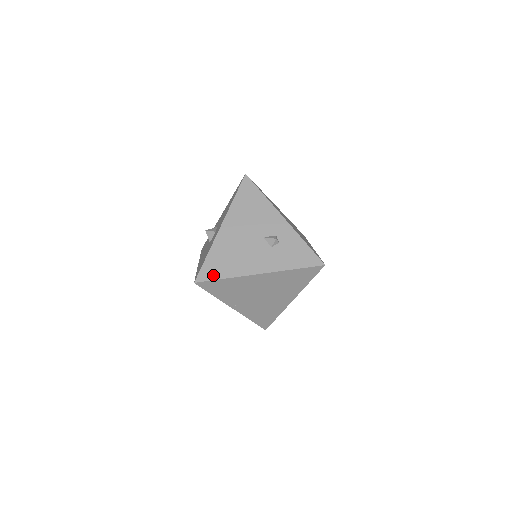
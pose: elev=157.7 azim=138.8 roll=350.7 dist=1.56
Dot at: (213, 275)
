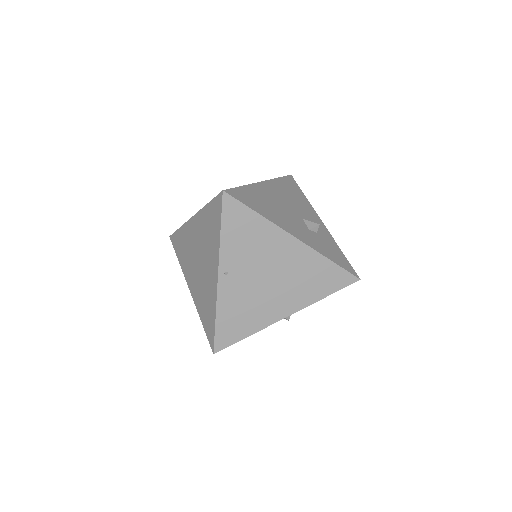
Dot at: (246, 201)
